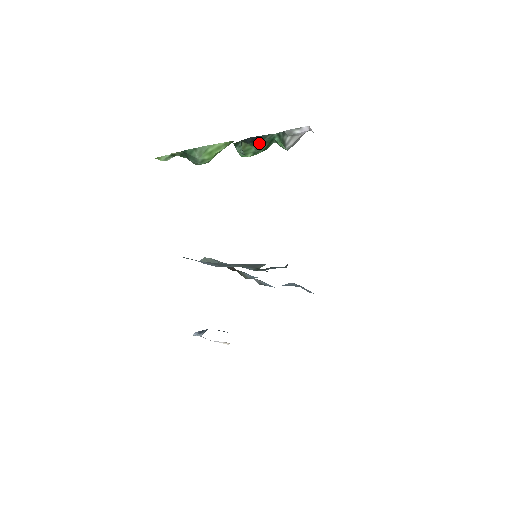
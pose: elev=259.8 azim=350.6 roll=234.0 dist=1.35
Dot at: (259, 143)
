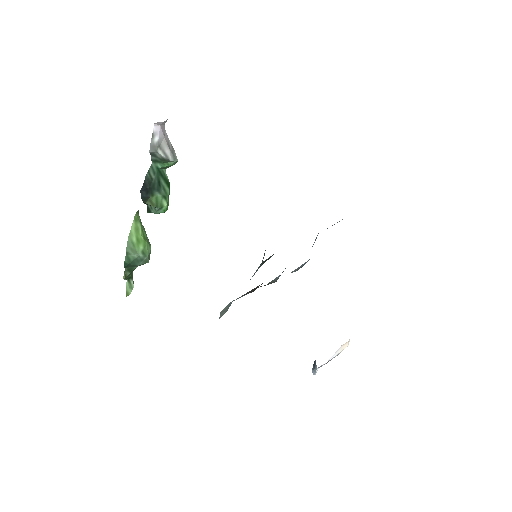
Dot at: (154, 186)
